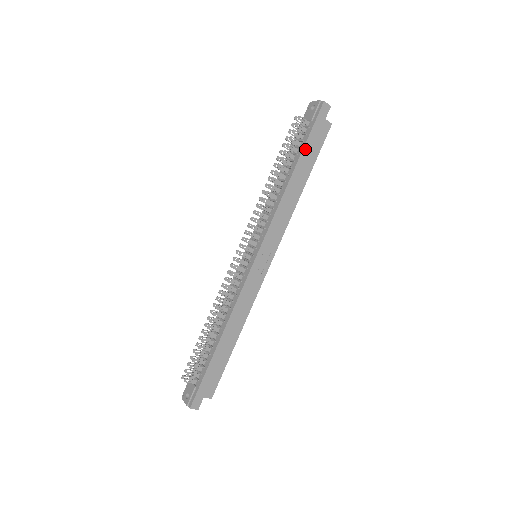
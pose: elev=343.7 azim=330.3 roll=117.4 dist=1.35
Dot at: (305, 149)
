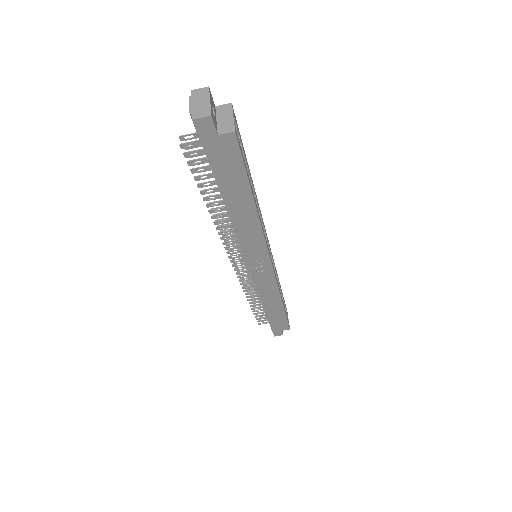
Dot at: (219, 180)
